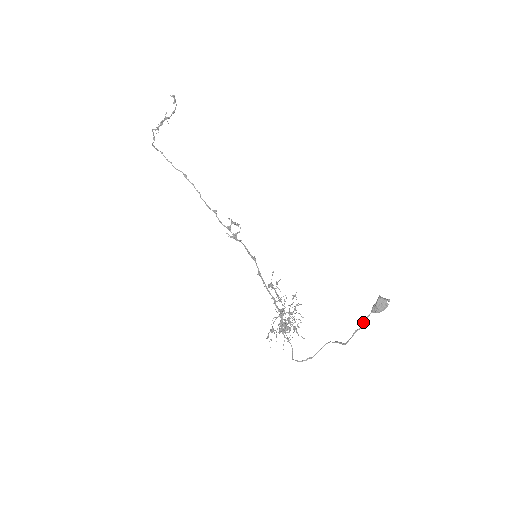
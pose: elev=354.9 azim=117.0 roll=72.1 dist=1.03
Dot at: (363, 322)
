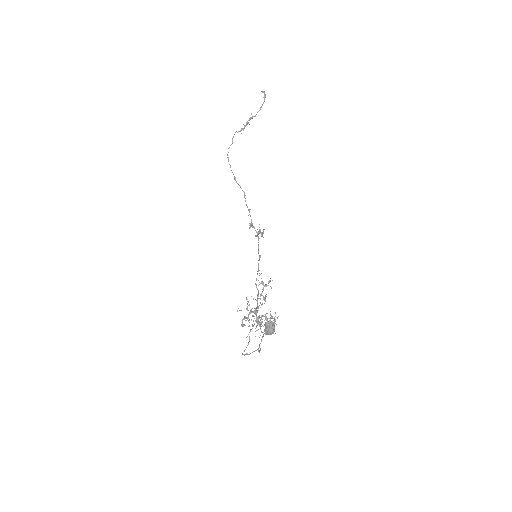
Dot at: (261, 339)
